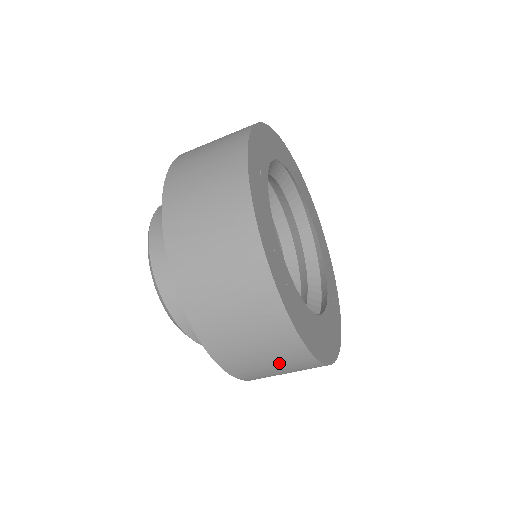
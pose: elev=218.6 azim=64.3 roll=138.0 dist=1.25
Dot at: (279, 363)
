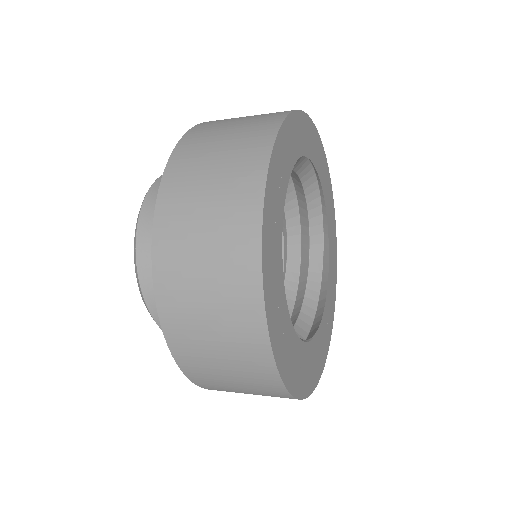
Dot at: (256, 393)
